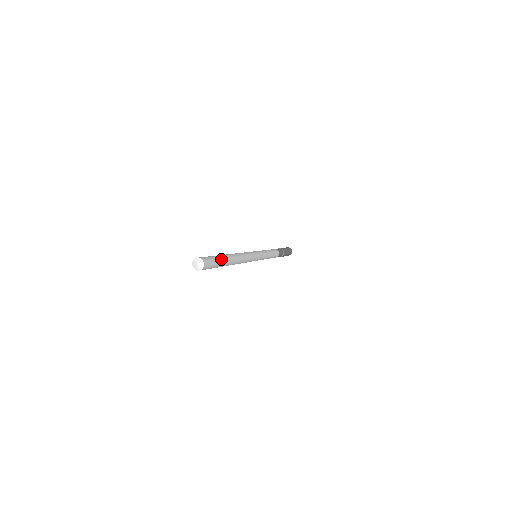
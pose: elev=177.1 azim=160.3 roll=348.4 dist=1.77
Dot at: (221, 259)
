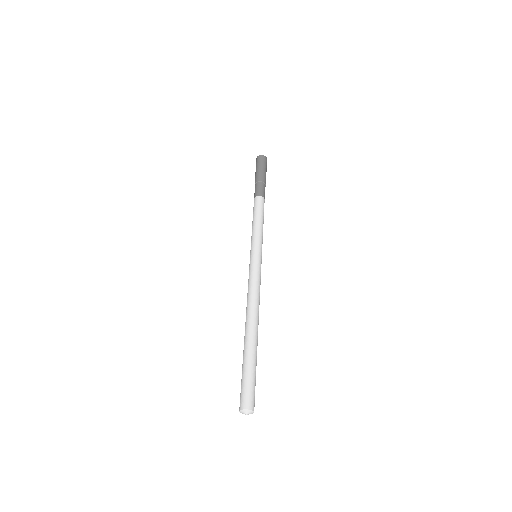
Dot at: (256, 364)
